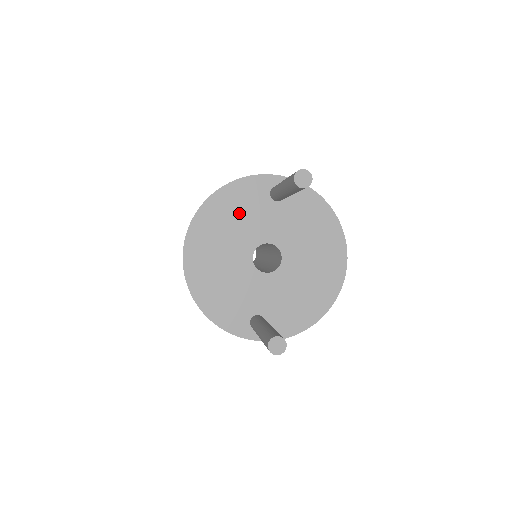
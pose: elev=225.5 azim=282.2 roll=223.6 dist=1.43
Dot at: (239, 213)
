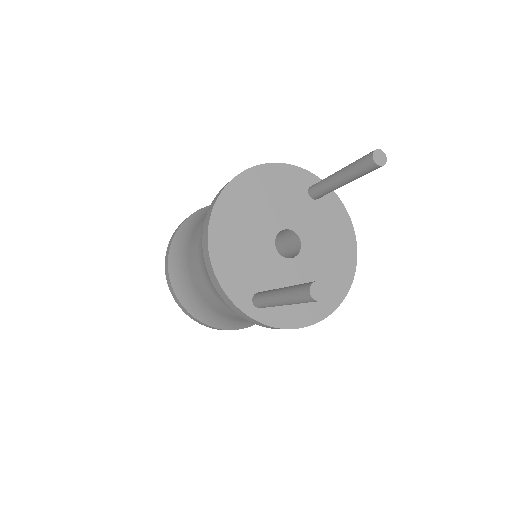
Dot at: (278, 192)
